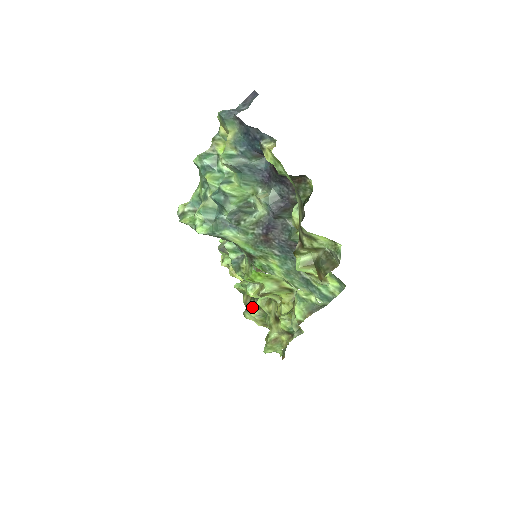
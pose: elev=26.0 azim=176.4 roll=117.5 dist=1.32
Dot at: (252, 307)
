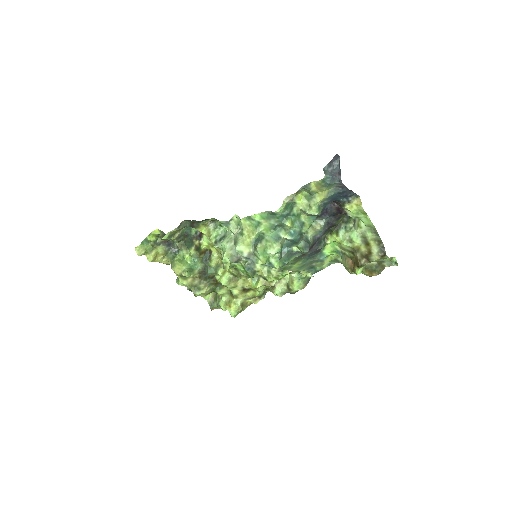
Dot at: (205, 286)
